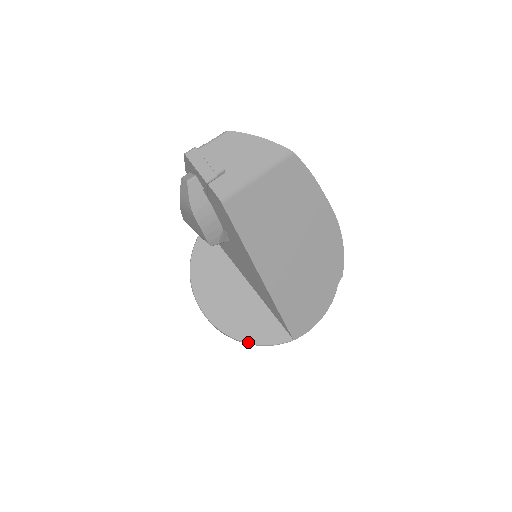
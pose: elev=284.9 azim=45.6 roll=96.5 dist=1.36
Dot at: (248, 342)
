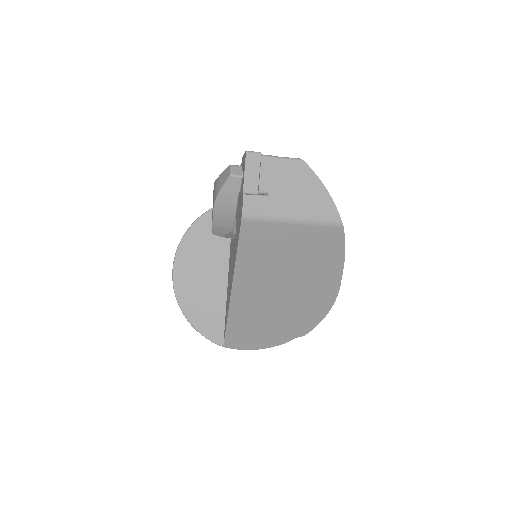
Dot at: (188, 318)
